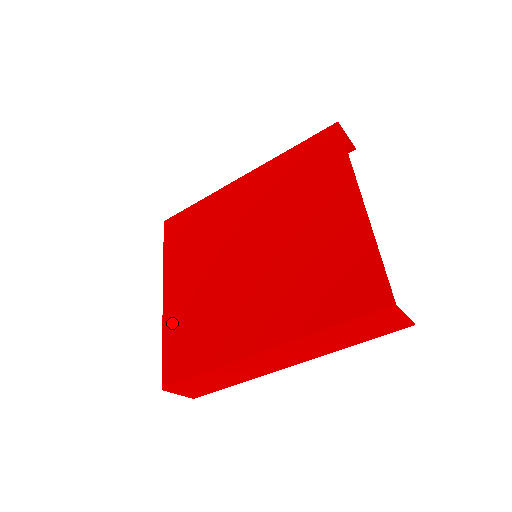
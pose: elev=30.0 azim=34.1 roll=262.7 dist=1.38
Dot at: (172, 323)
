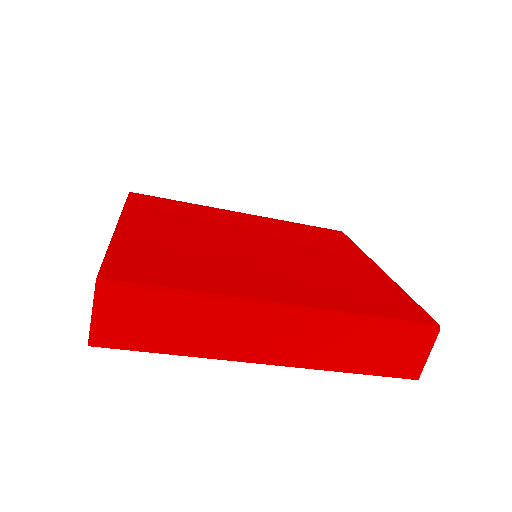
Dot at: (131, 243)
